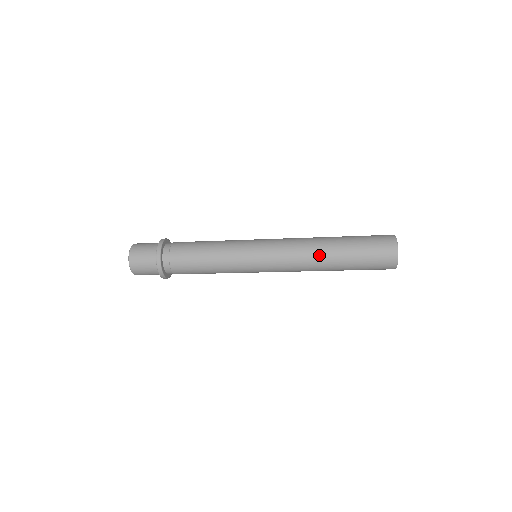
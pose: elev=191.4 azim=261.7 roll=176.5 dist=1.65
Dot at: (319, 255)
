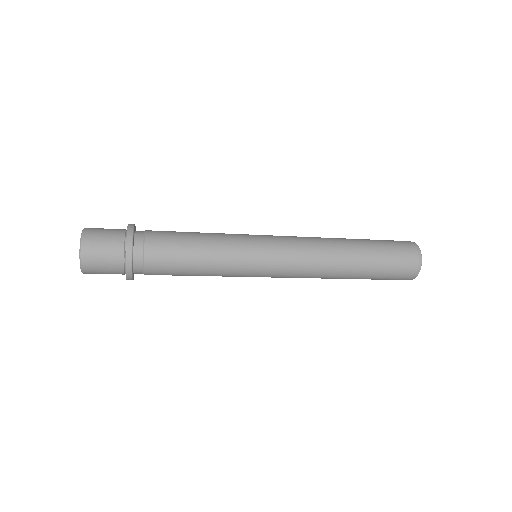
Dot at: (334, 277)
